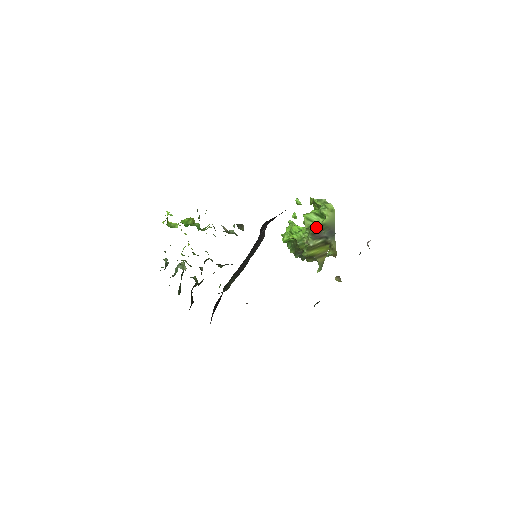
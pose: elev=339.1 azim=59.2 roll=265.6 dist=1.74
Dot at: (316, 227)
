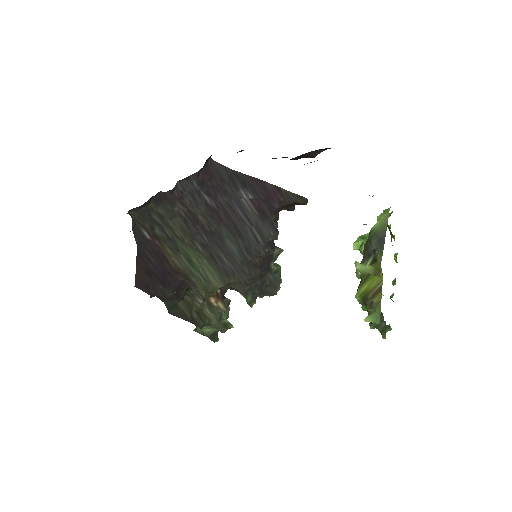
Dot at: (366, 242)
